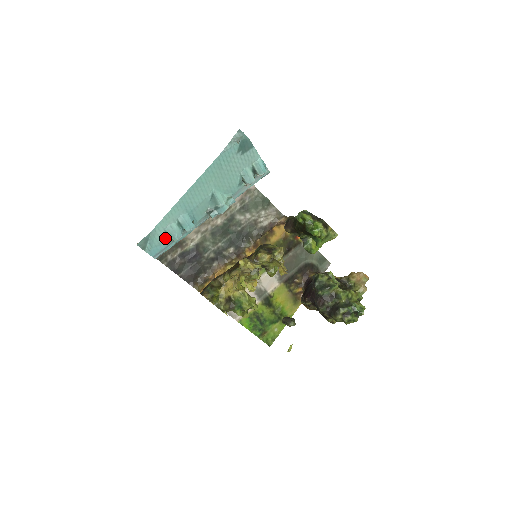
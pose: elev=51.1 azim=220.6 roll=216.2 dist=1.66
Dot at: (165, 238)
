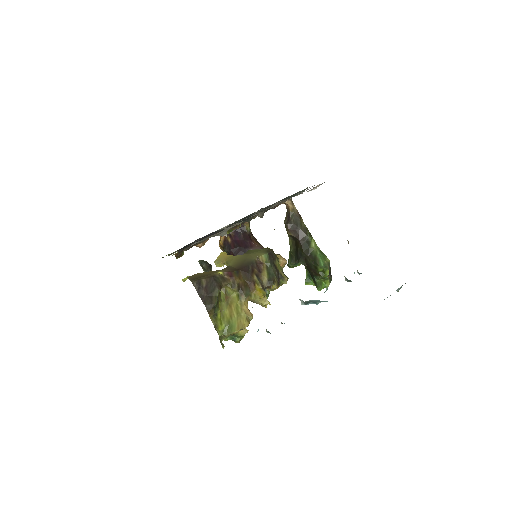
Dot at: occluded
